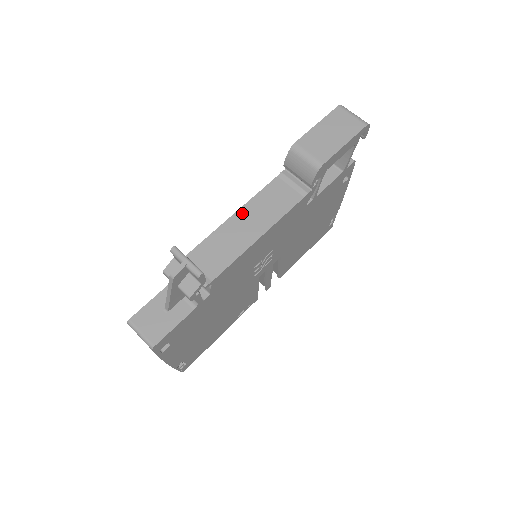
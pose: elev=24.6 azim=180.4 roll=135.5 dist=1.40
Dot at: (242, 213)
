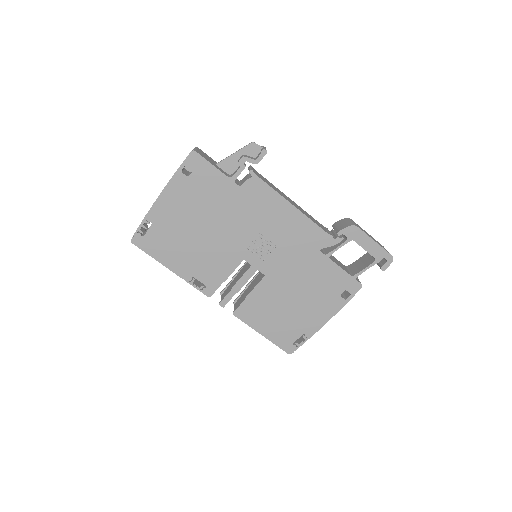
Dot at: (294, 202)
